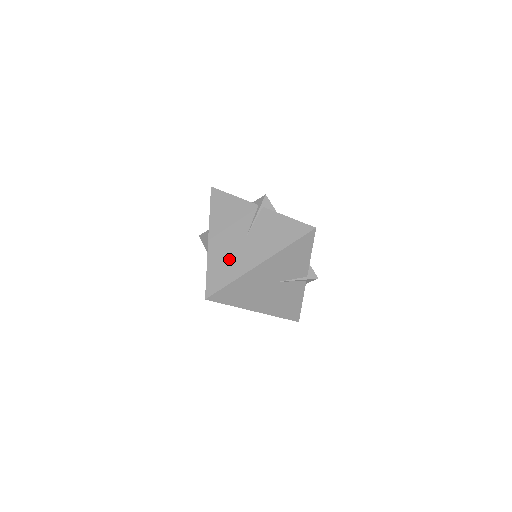
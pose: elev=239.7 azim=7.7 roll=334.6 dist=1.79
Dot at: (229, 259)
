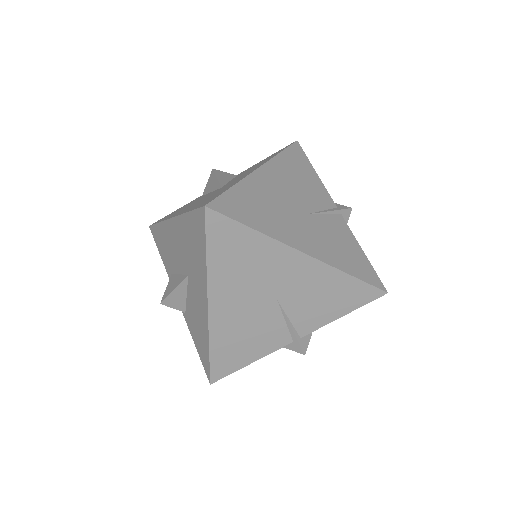
Dot at: (271, 208)
